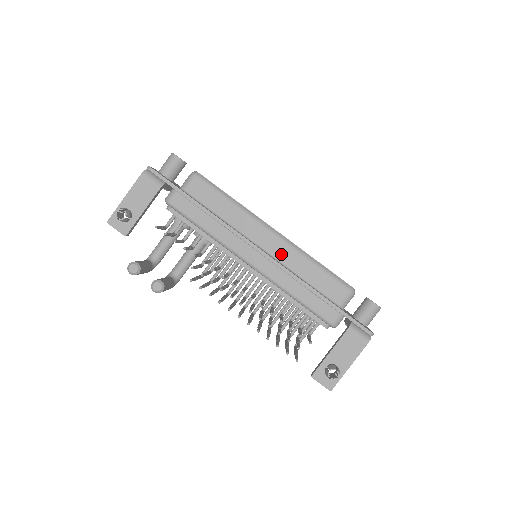
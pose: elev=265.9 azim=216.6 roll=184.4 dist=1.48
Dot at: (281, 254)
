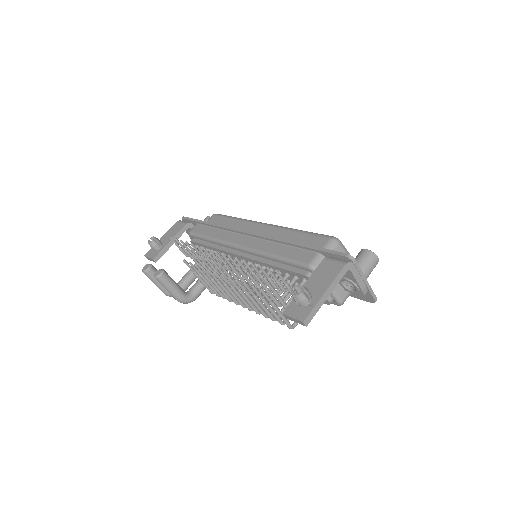
Dot at: (269, 234)
